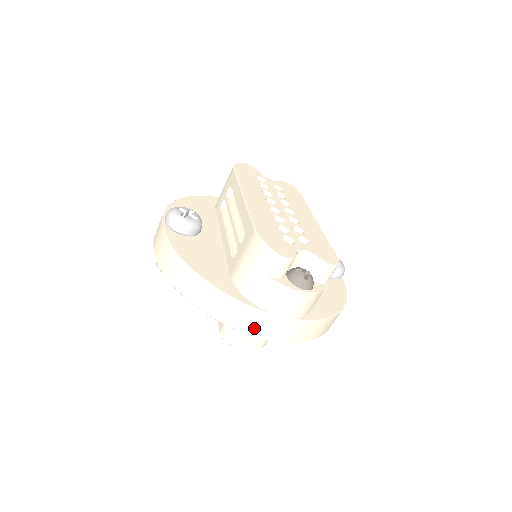
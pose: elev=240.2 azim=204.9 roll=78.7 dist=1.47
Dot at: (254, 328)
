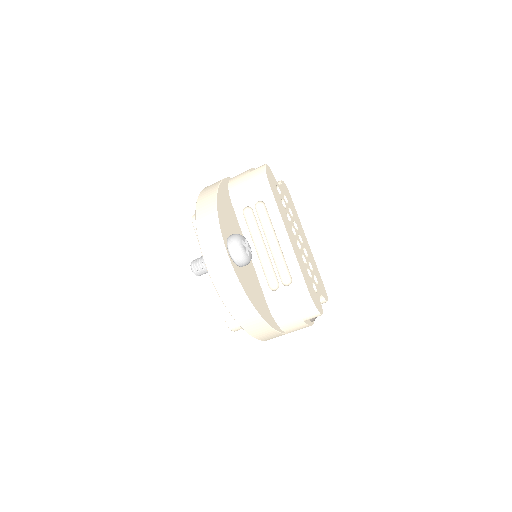
Dot at: occluded
